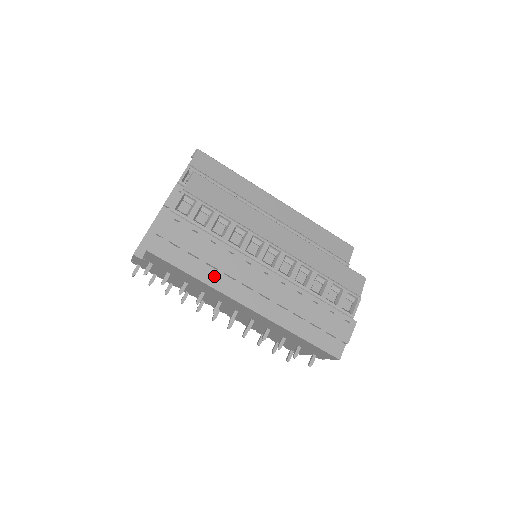
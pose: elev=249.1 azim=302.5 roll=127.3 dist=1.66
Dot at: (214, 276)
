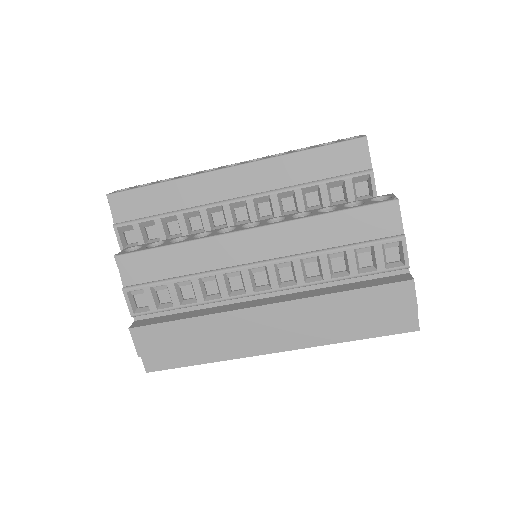
Dot at: (220, 349)
